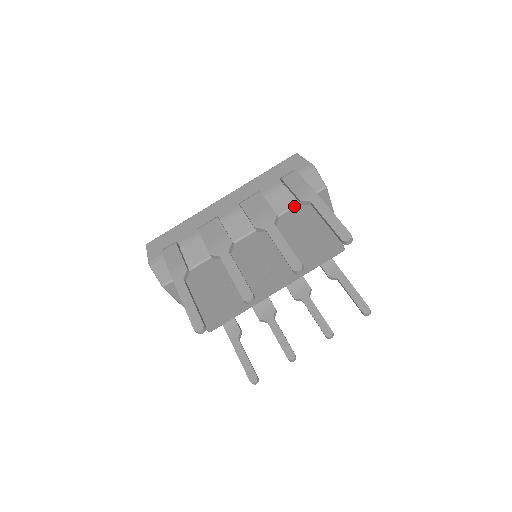
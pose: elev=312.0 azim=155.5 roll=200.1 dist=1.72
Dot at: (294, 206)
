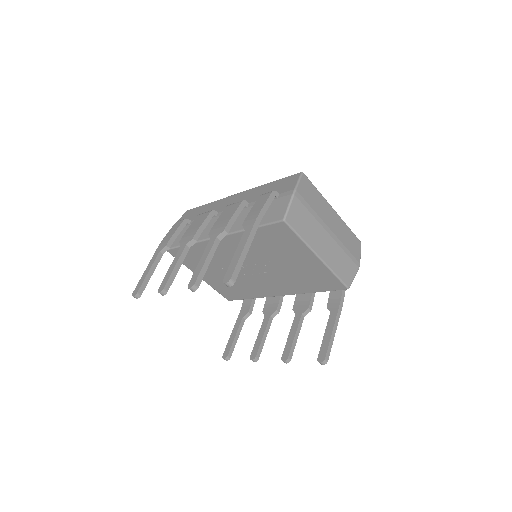
Dot at: occluded
